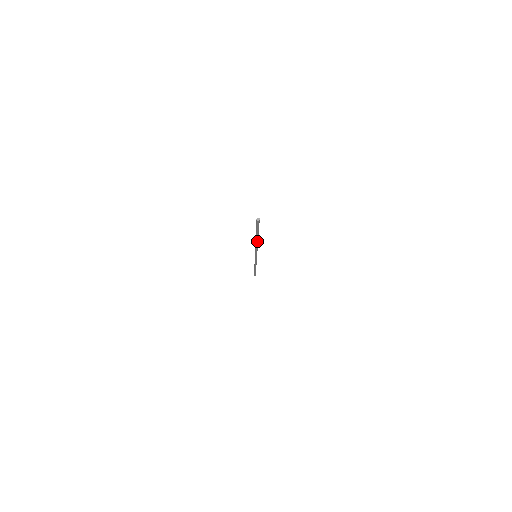
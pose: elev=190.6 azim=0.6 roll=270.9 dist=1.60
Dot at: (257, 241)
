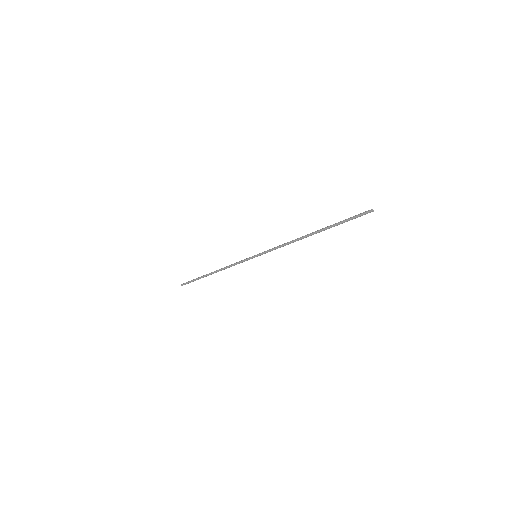
Dot at: occluded
